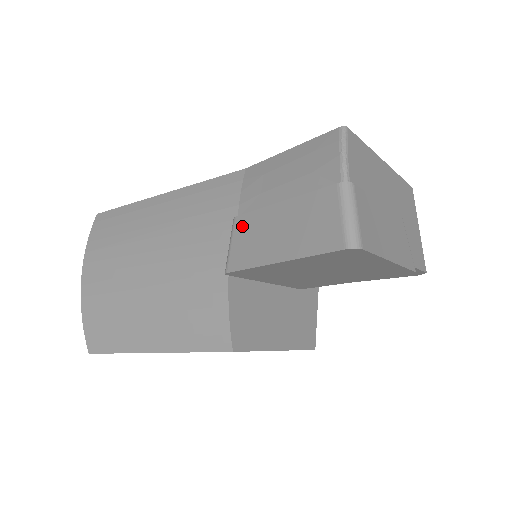
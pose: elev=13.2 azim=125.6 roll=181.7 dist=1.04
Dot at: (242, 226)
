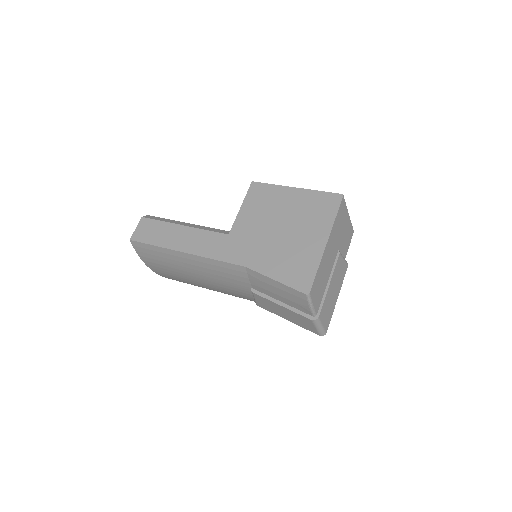
Dot at: (260, 298)
